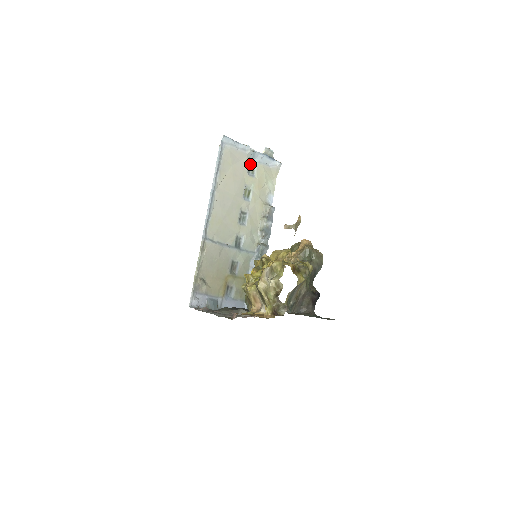
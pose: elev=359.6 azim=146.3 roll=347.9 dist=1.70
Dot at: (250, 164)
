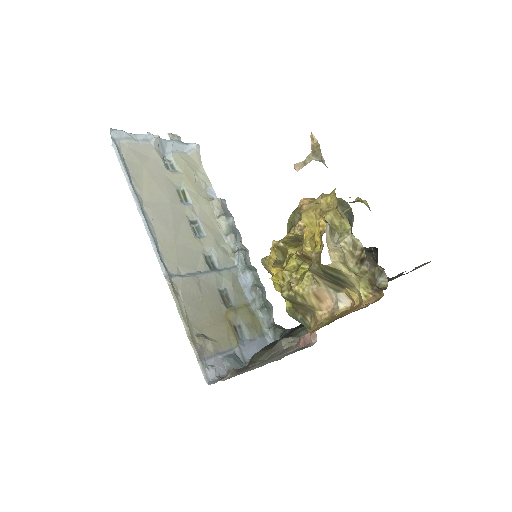
Dot at: (163, 158)
